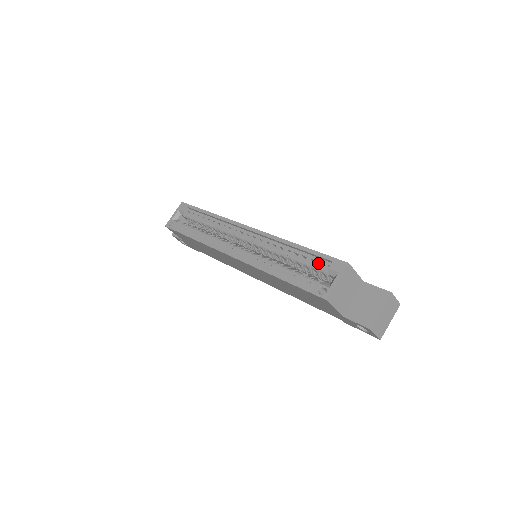
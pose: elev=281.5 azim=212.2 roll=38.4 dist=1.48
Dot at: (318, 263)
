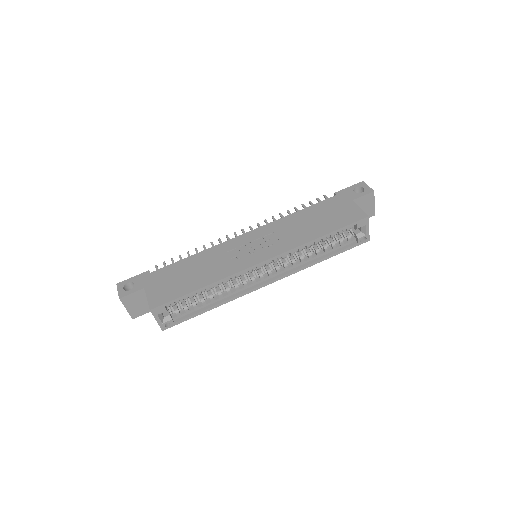
Dot at: (342, 230)
